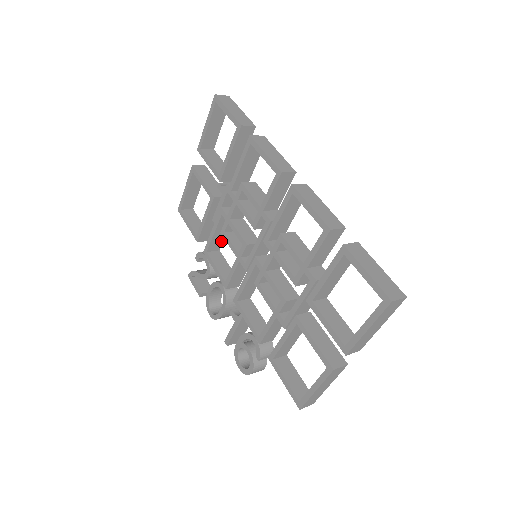
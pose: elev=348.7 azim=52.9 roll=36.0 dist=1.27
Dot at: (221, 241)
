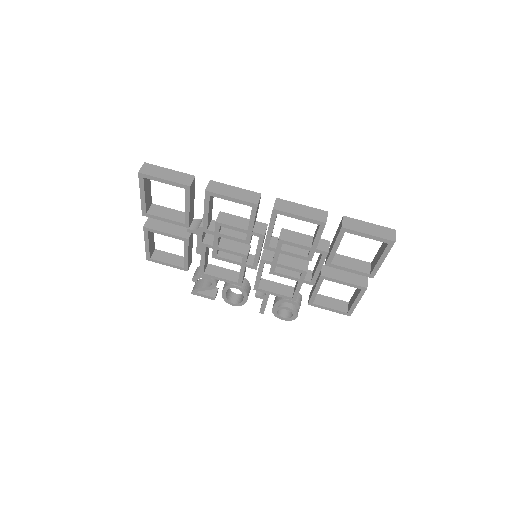
Dot at: (207, 258)
